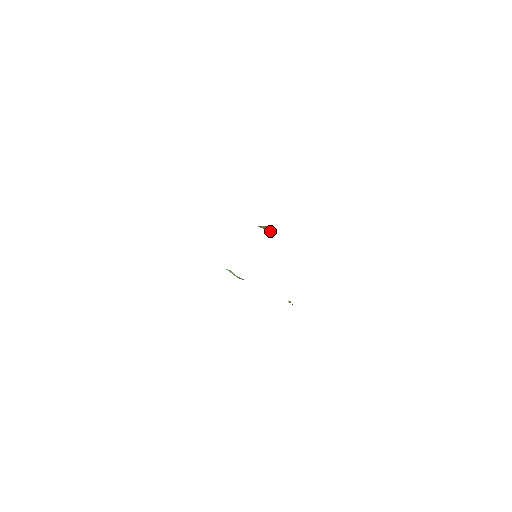
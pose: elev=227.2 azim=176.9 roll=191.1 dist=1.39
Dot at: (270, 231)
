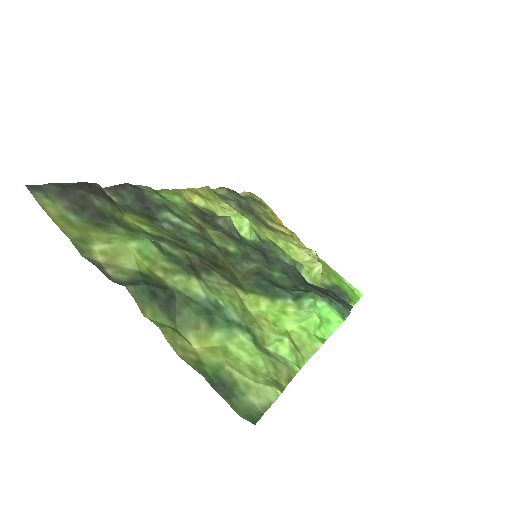
Dot at: (254, 276)
